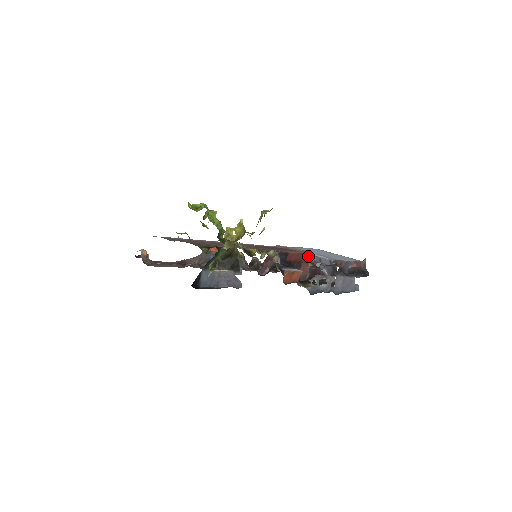
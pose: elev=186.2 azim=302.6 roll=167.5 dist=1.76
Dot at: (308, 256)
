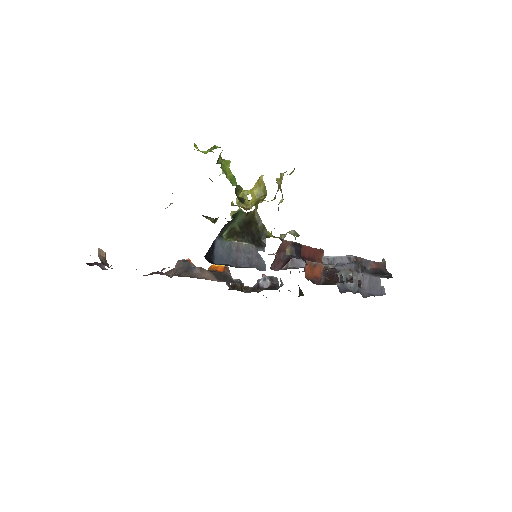
Dot at: (321, 253)
